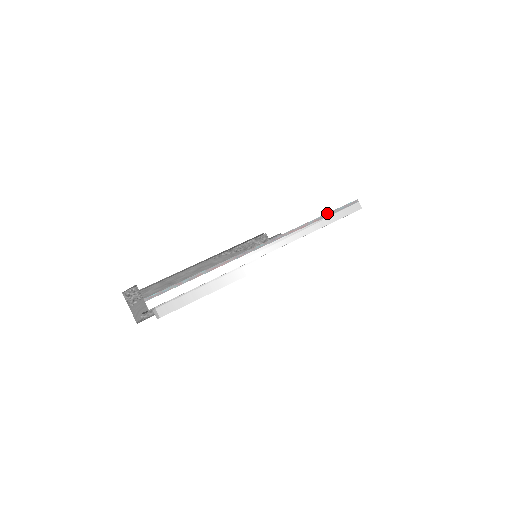
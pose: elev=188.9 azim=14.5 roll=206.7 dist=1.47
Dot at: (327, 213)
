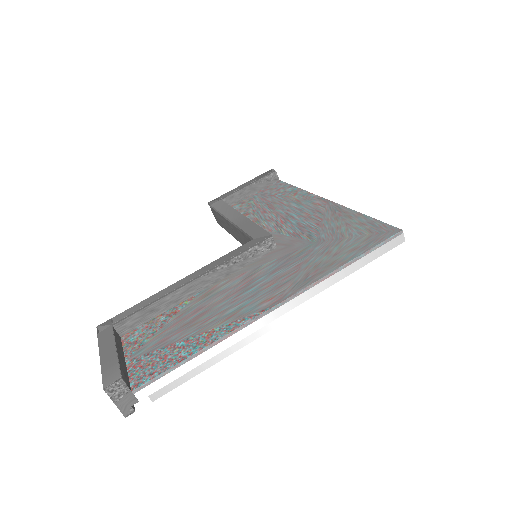
Dot at: (363, 253)
